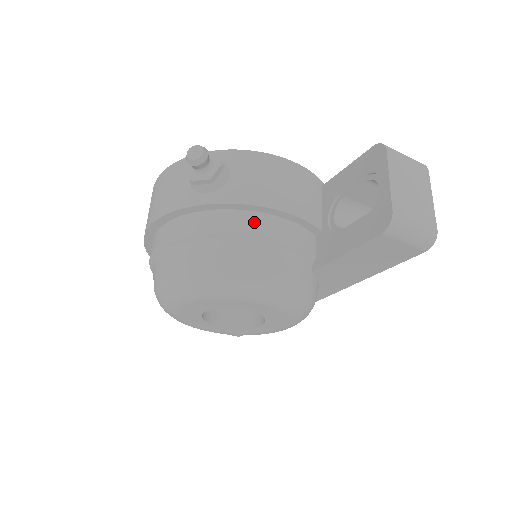
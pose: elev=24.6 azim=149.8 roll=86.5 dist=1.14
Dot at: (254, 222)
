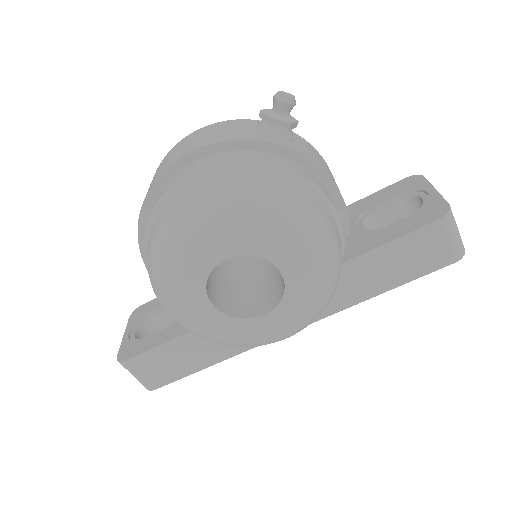
Dot at: (316, 181)
